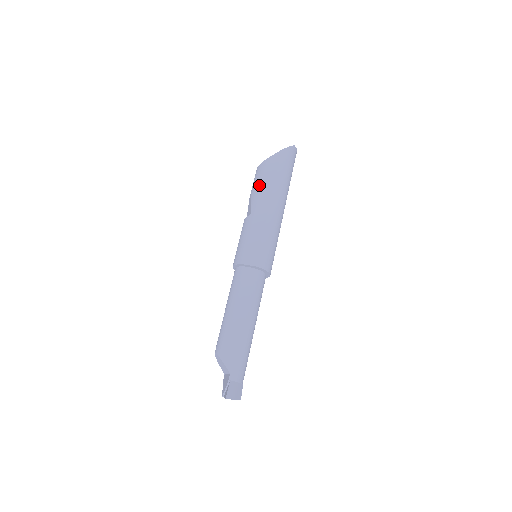
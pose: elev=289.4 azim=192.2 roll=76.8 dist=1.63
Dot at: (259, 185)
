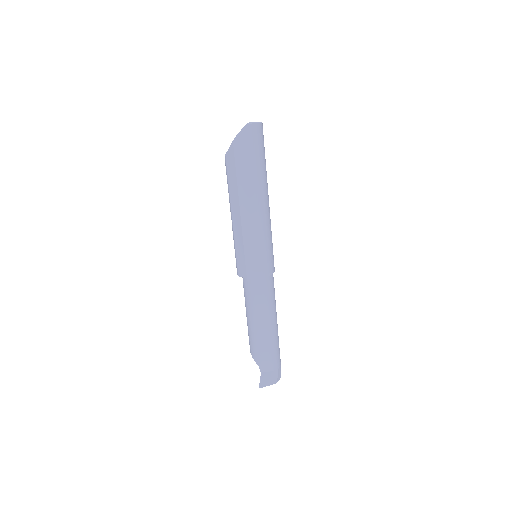
Dot at: (228, 189)
